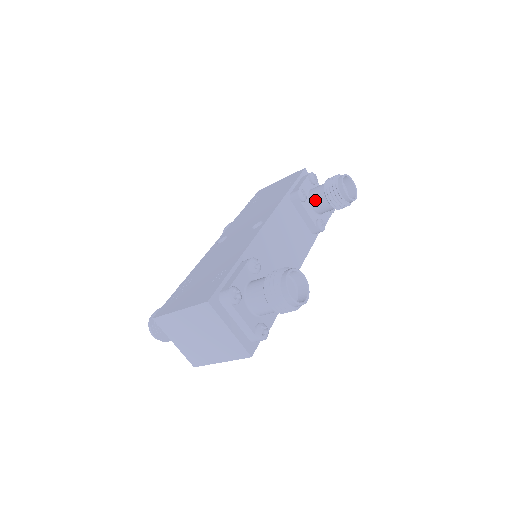
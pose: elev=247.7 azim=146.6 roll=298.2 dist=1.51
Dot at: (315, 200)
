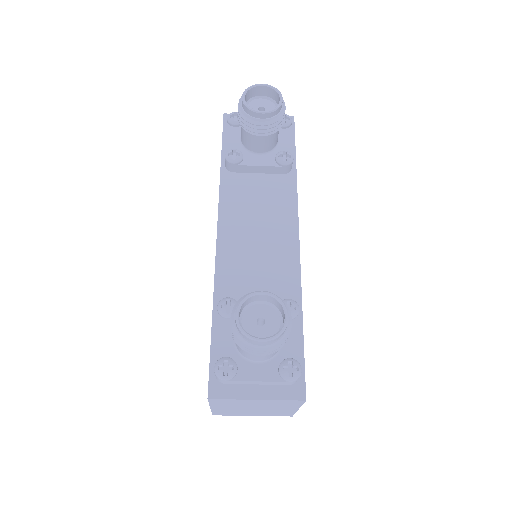
Dot at: (251, 145)
